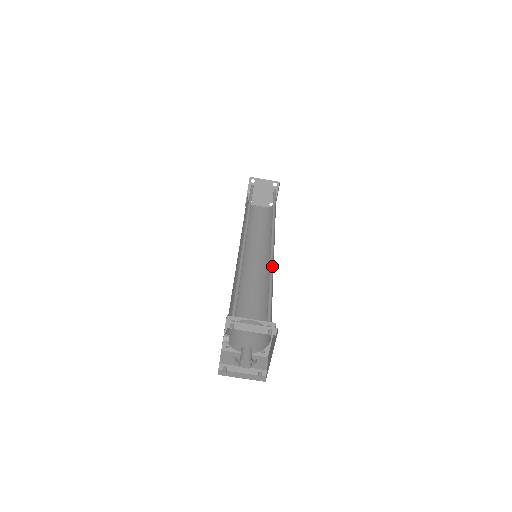
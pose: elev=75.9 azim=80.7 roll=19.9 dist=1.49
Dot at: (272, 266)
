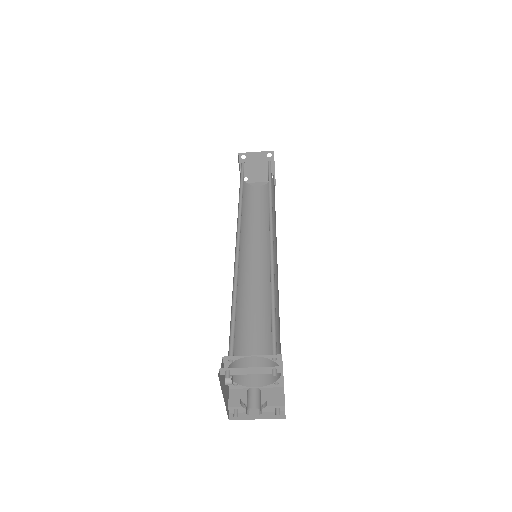
Dot at: (273, 270)
